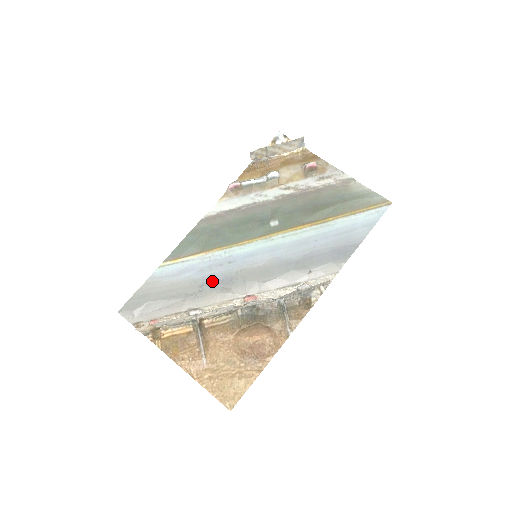
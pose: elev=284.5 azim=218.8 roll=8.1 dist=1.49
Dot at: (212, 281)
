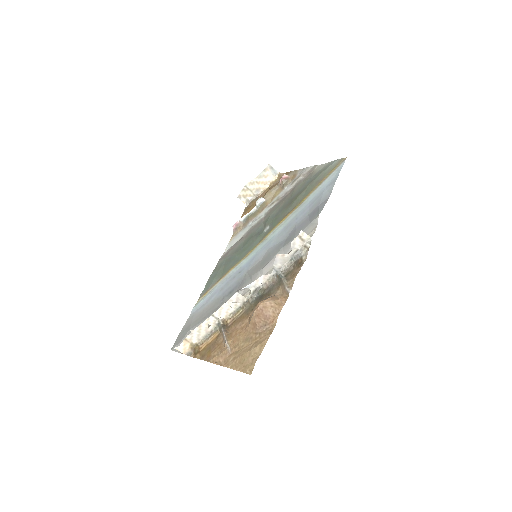
Dot at: (229, 291)
